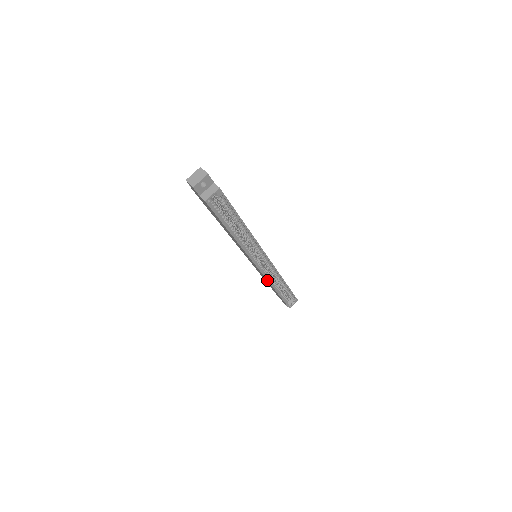
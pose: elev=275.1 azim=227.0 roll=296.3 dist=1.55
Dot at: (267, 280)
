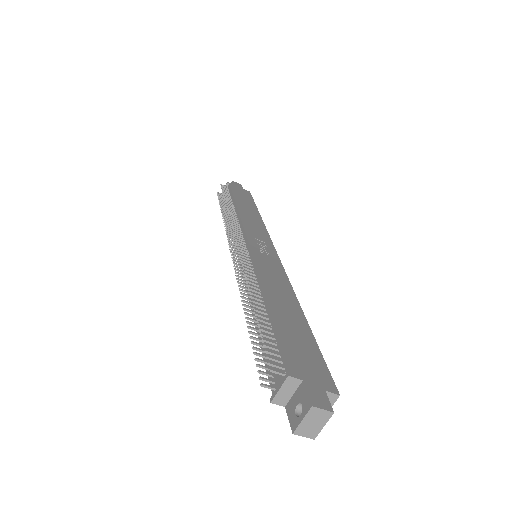
Dot at: occluded
